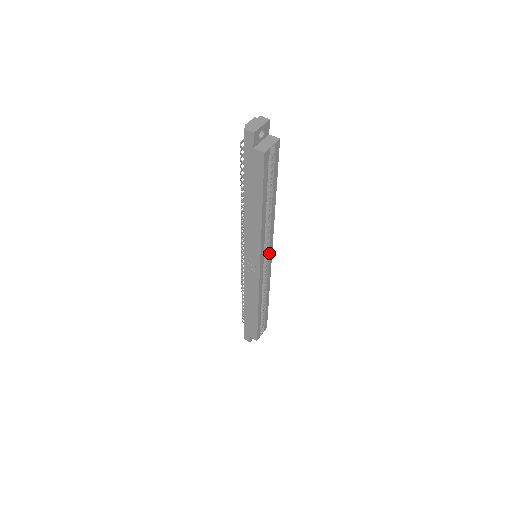
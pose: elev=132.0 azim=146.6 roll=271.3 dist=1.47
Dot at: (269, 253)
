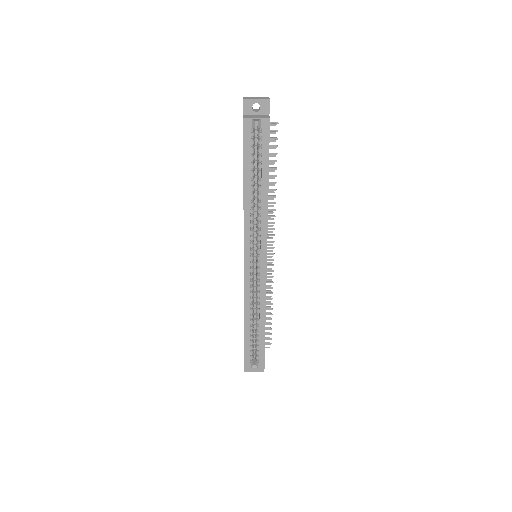
Dot at: (261, 255)
